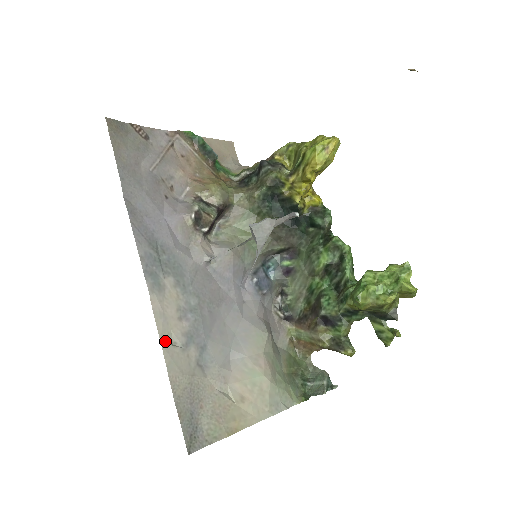
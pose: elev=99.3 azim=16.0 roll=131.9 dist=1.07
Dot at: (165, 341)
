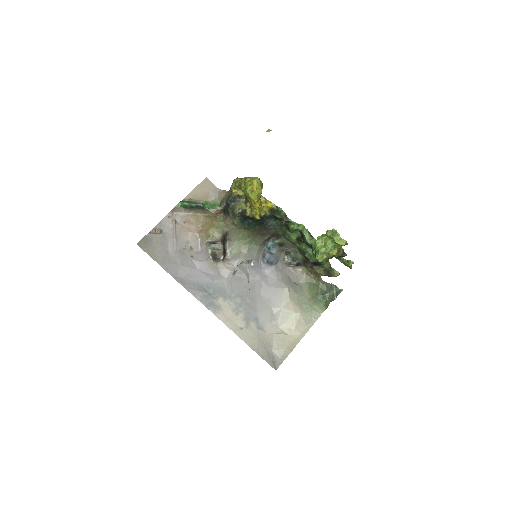
Dot at: (236, 330)
